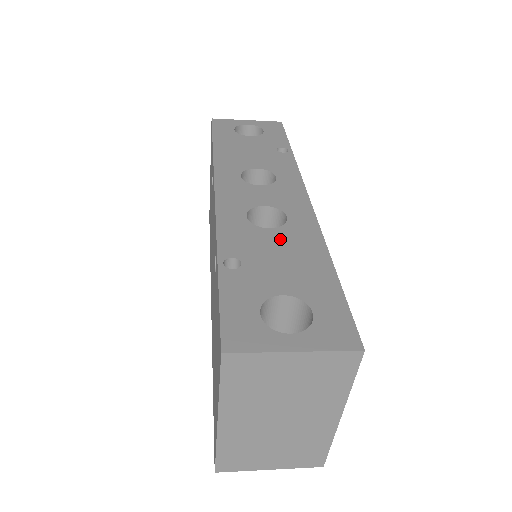
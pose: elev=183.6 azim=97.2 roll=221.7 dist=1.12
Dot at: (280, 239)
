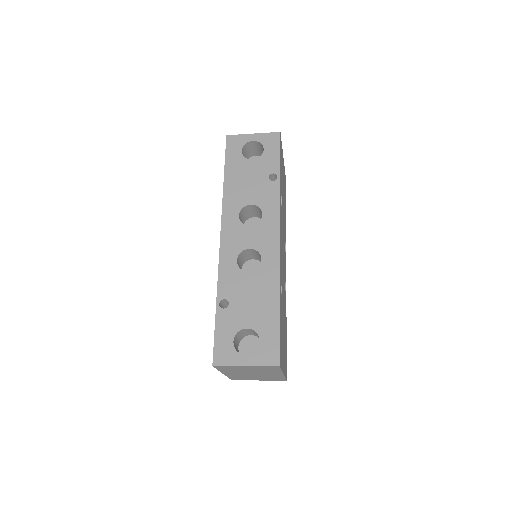
Dot at: (253, 282)
